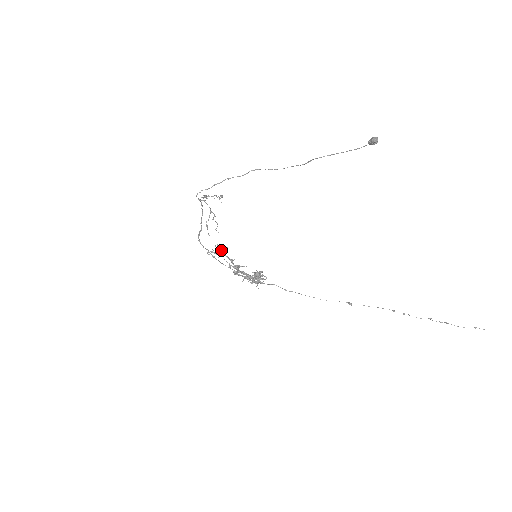
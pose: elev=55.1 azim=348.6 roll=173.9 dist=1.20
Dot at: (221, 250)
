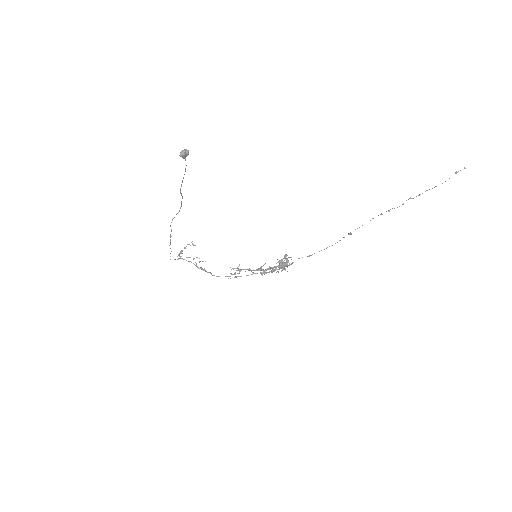
Dot at: occluded
